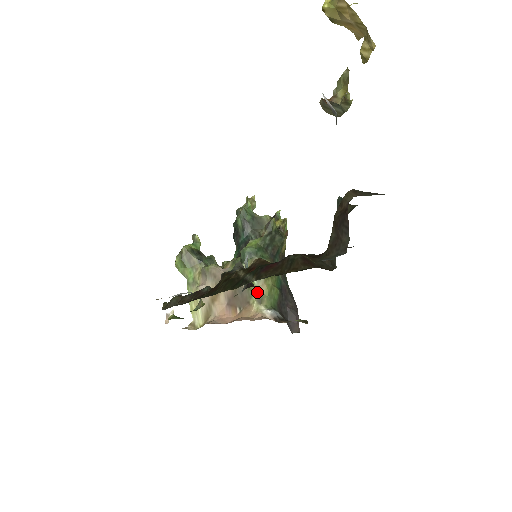
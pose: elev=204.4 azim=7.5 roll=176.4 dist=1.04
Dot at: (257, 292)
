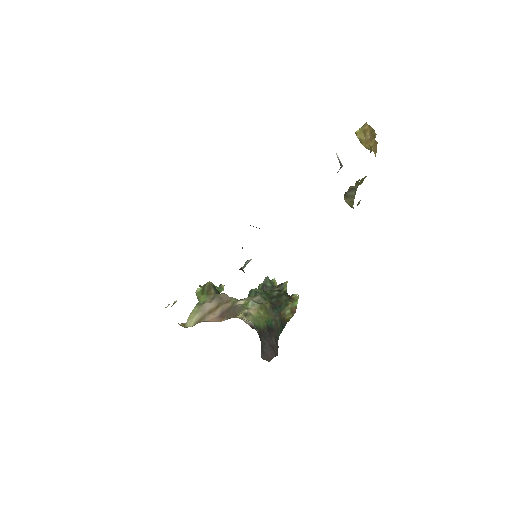
Dot at: (247, 309)
